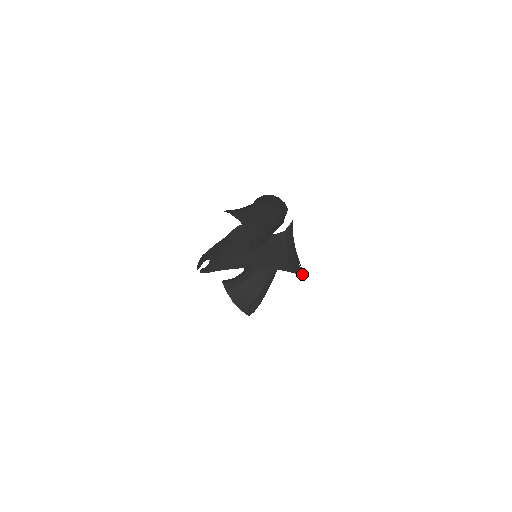
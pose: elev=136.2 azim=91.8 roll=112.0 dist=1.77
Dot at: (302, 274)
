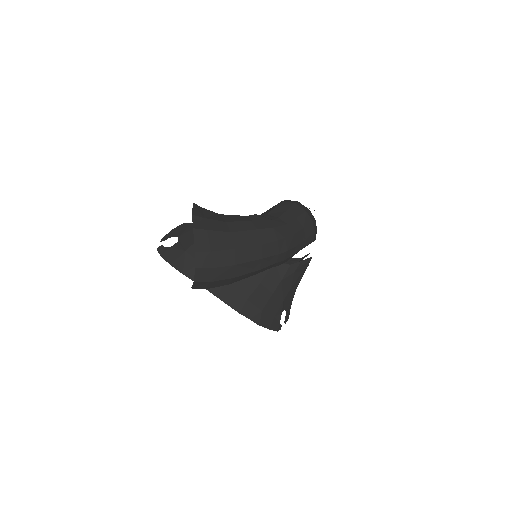
Dot at: (276, 328)
